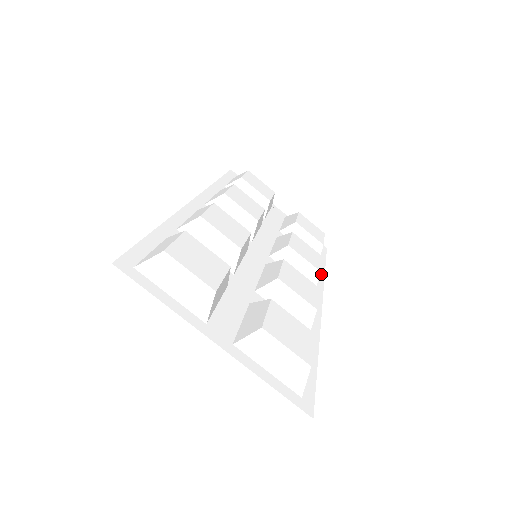
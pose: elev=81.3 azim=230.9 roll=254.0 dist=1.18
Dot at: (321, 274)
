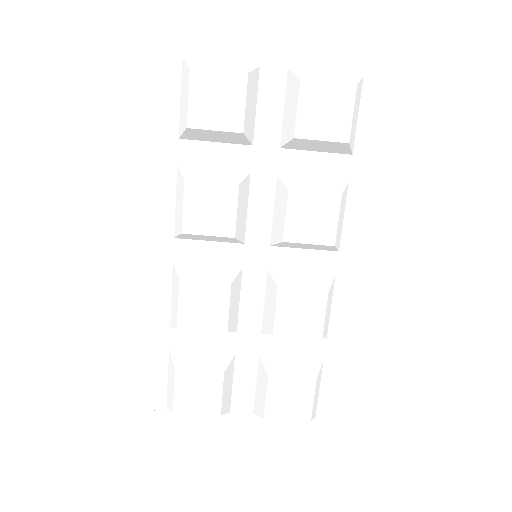
Dot at: (355, 186)
